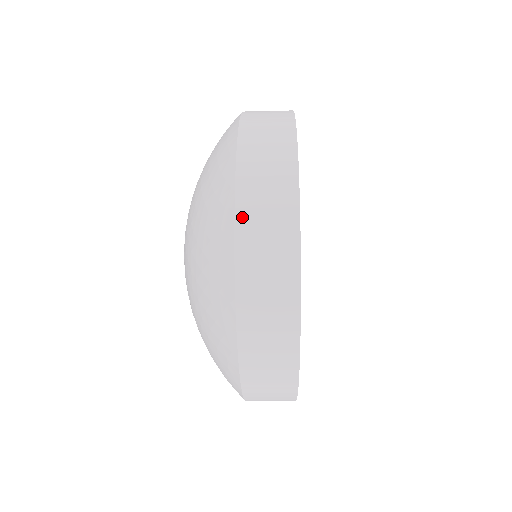
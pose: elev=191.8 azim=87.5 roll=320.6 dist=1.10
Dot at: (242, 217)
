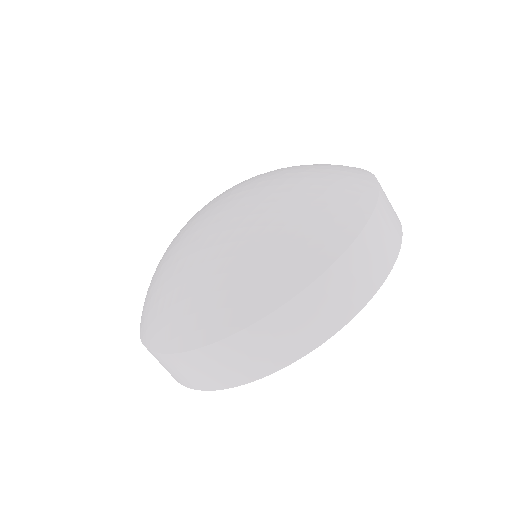
Dot at: occluded
